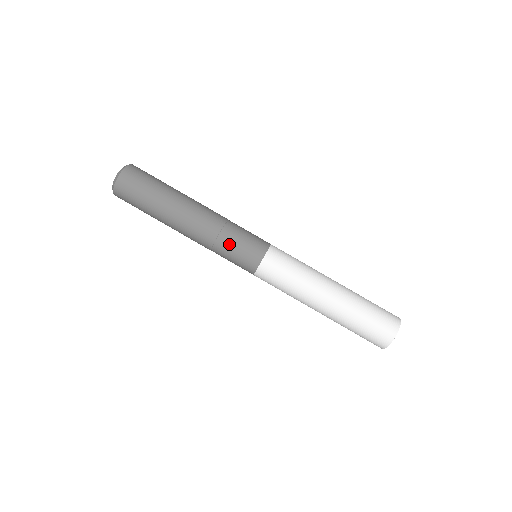
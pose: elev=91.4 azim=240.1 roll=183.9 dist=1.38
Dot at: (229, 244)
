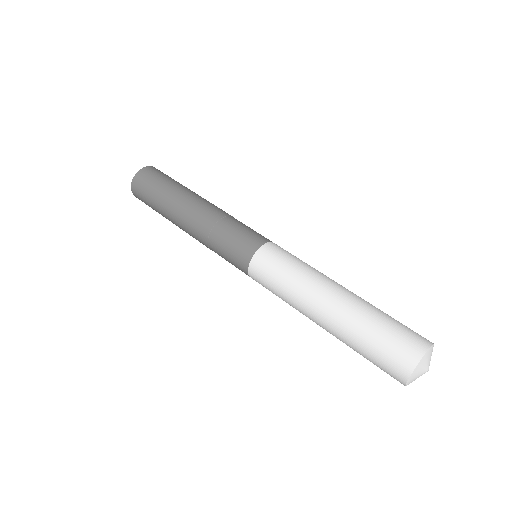
Dot at: (220, 241)
